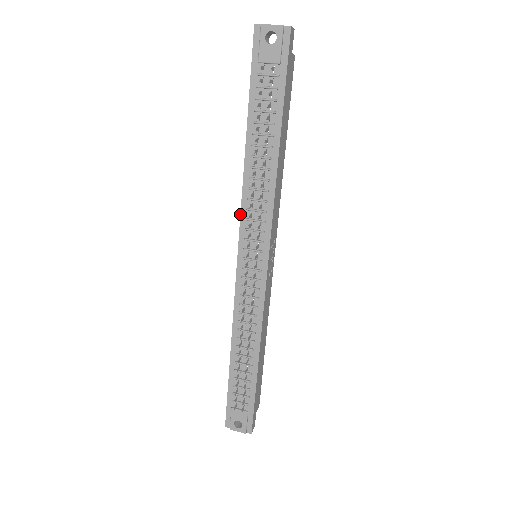
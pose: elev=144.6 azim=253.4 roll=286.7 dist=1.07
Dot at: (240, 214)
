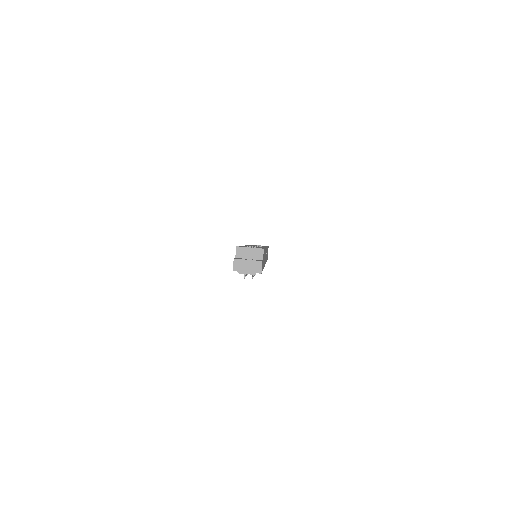
Dot at: occluded
